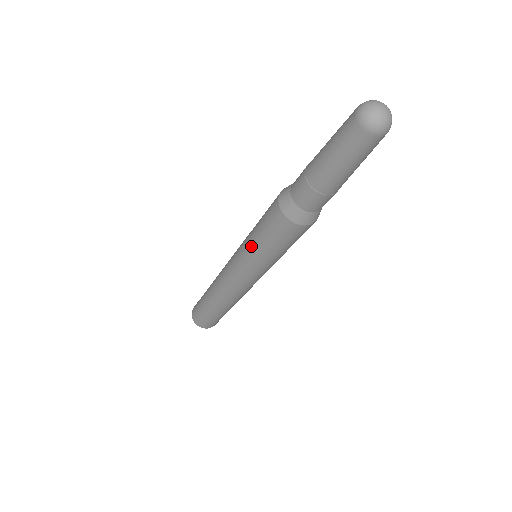
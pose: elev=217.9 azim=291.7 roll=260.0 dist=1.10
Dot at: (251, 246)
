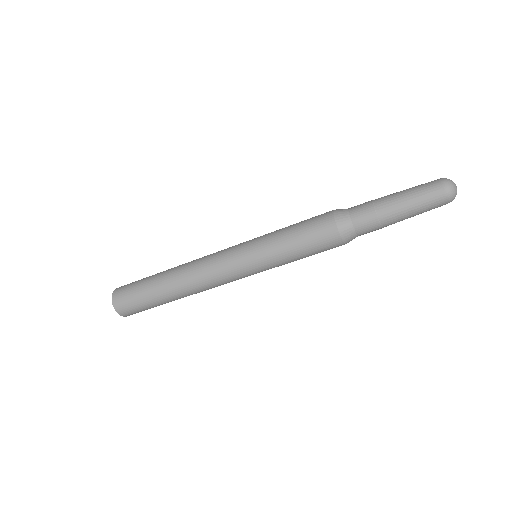
Dot at: (277, 250)
